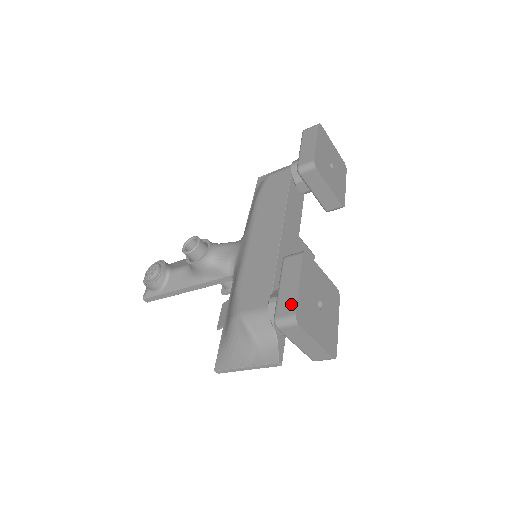
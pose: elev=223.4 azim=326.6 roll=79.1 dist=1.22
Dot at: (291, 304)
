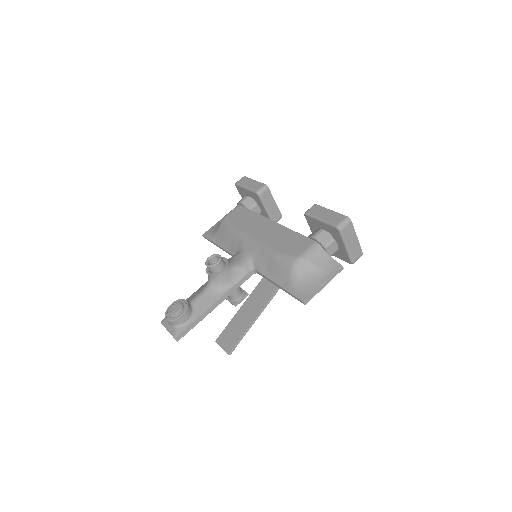
Dot at: (339, 216)
